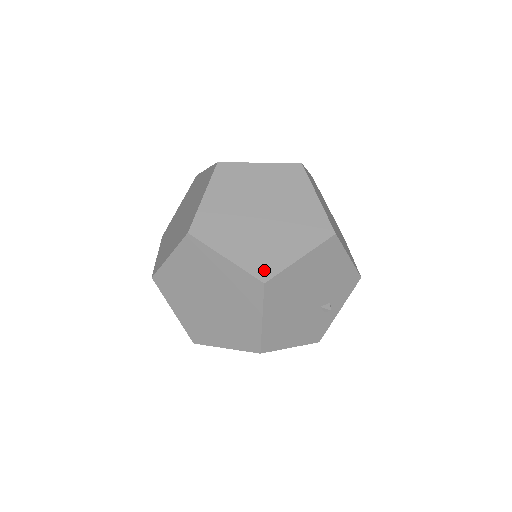
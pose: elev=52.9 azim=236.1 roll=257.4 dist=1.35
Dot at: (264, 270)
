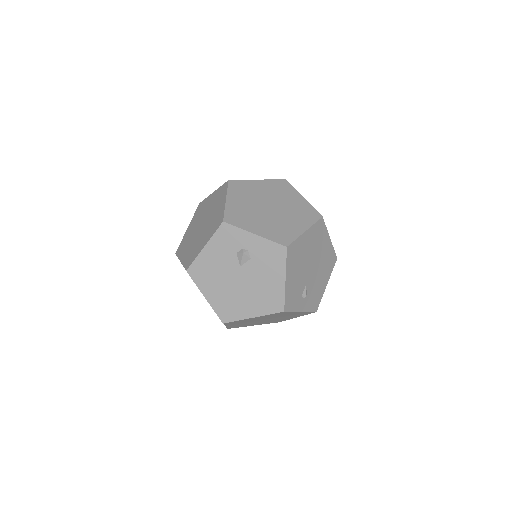
Dot at: occluded
